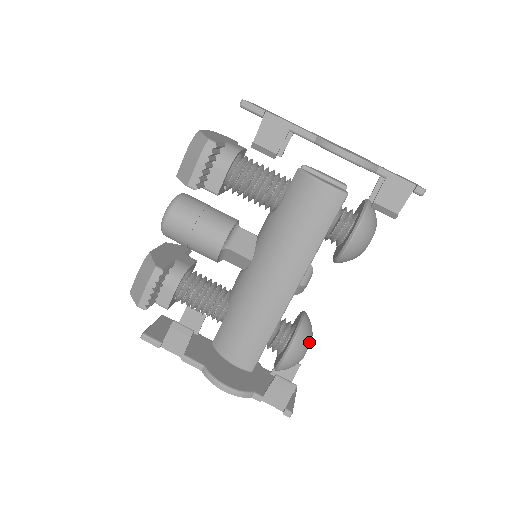
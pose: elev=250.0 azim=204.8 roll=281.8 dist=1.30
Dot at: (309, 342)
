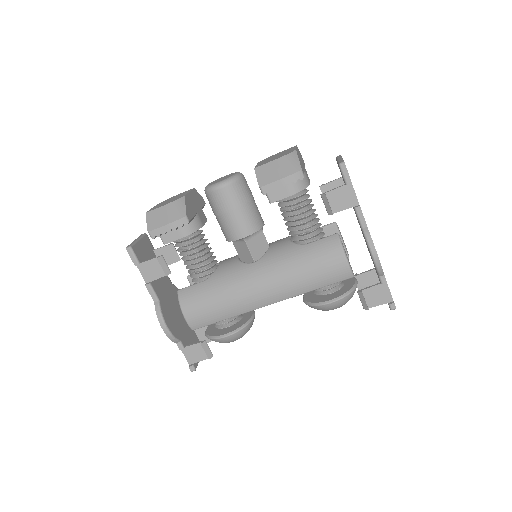
Dot at: occluded
